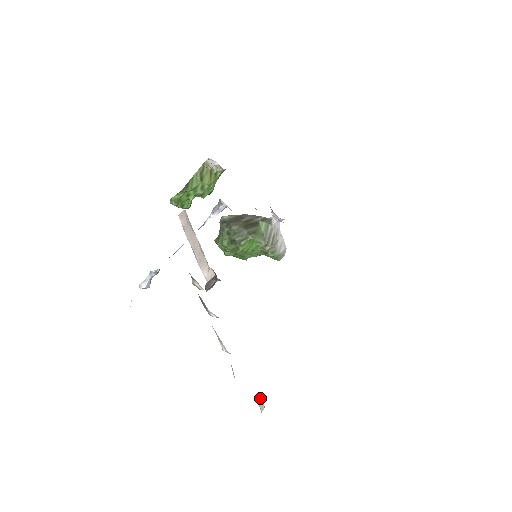
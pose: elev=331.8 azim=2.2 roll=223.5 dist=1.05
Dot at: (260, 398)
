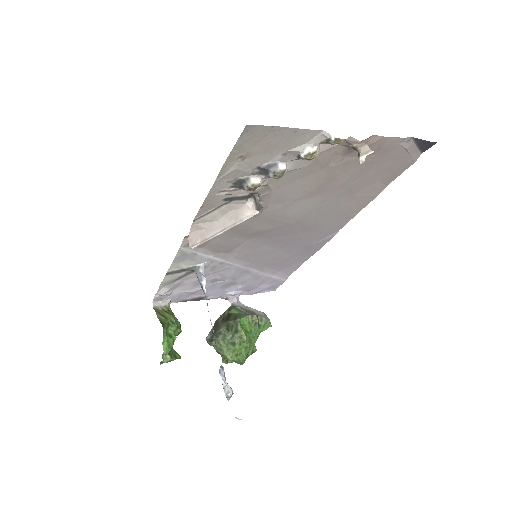
Dot at: (359, 152)
